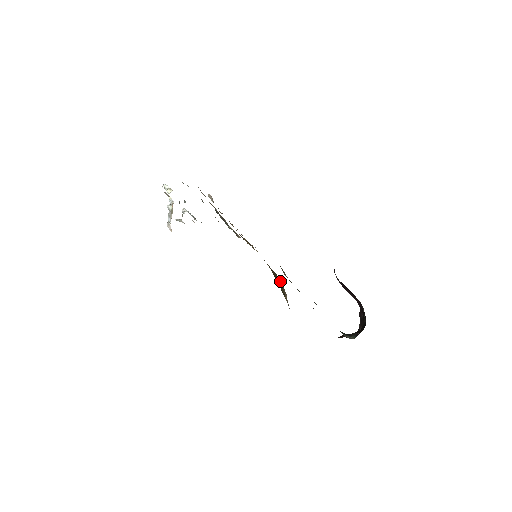
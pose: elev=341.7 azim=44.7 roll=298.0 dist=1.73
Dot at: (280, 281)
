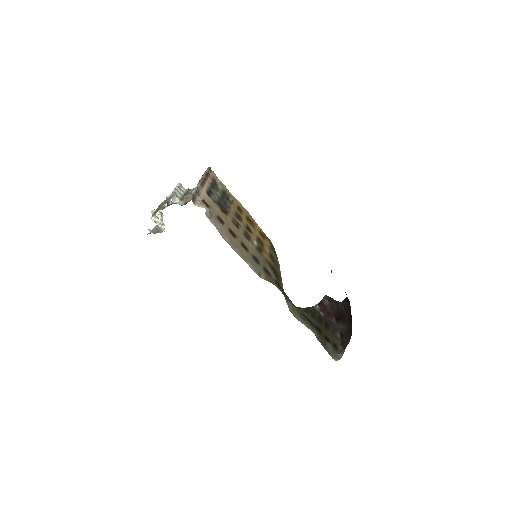
Dot at: (274, 252)
